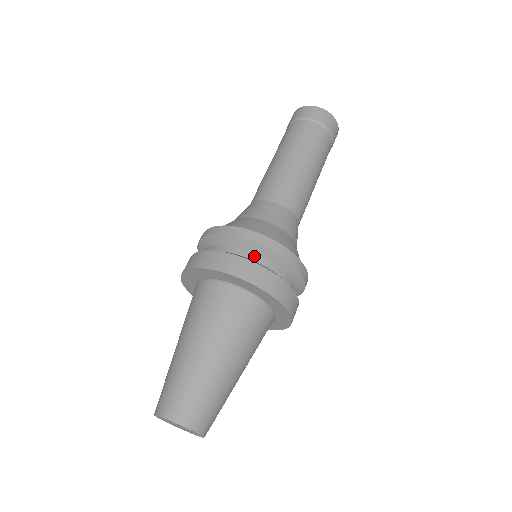
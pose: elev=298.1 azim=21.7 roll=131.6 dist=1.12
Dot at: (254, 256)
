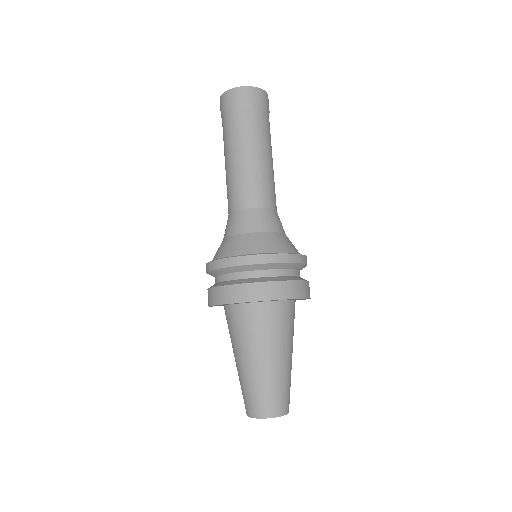
Dot at: (285, 272)
